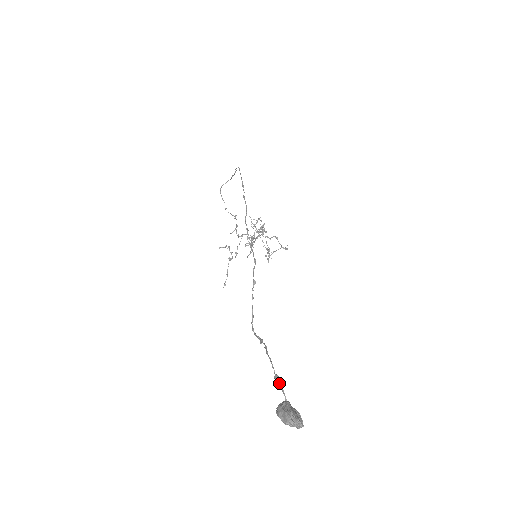
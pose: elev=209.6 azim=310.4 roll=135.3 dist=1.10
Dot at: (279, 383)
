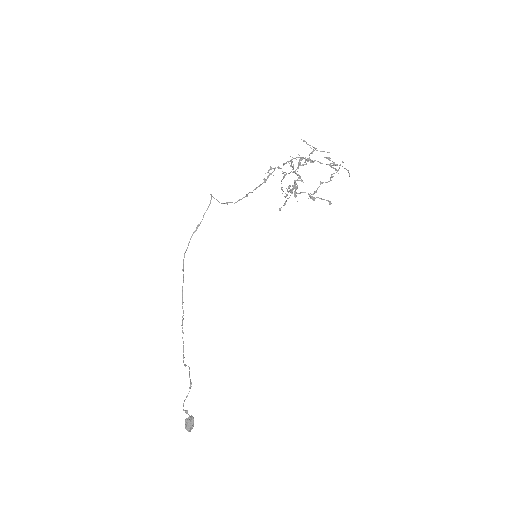
Dot at: occluded
